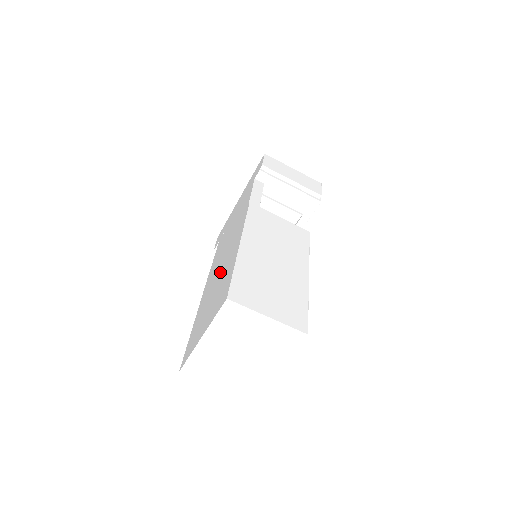
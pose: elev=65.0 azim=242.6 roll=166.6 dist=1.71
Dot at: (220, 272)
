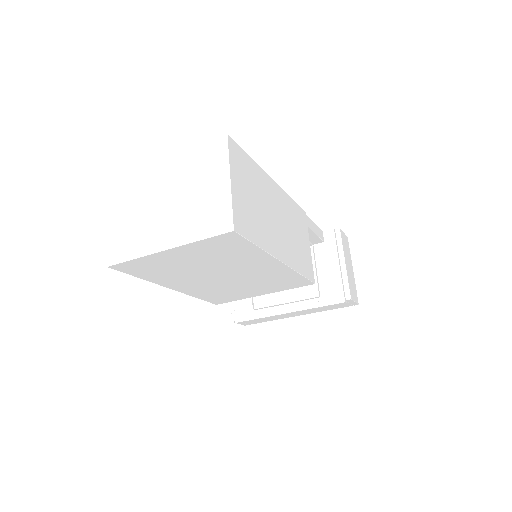
Dot at: occluded
